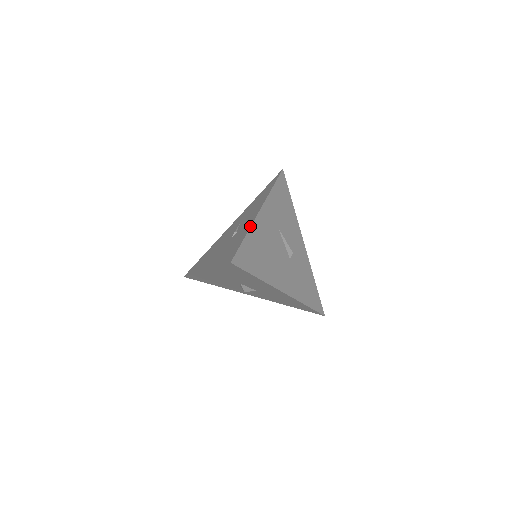
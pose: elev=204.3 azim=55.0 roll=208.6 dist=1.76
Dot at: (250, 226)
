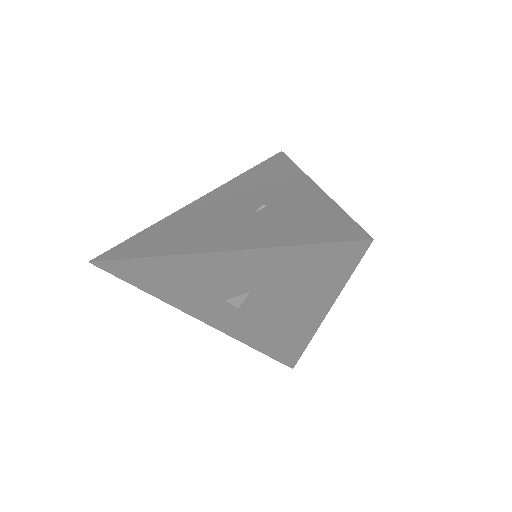
Dot at: (331, 199)
